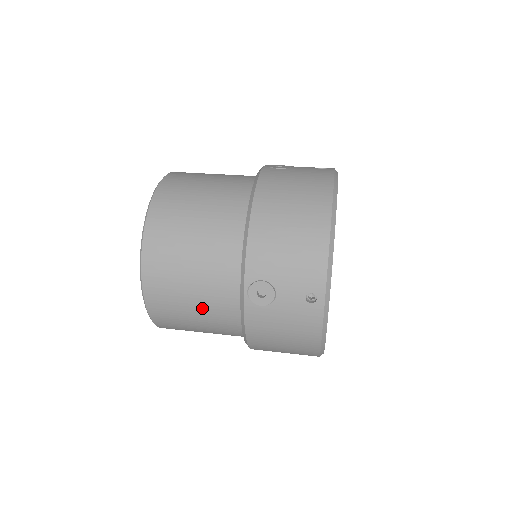
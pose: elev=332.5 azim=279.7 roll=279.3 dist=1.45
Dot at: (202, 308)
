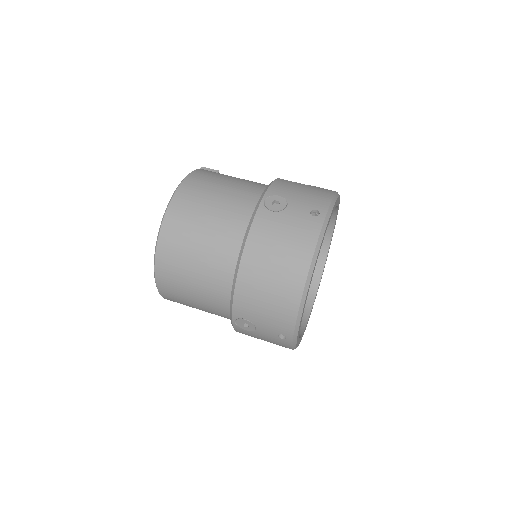
Dot at: (205, 310)
